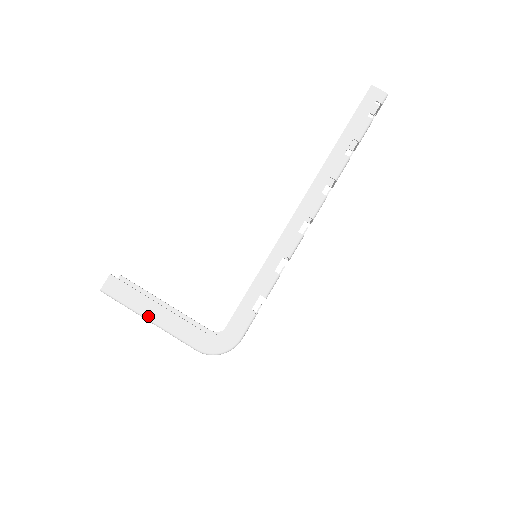
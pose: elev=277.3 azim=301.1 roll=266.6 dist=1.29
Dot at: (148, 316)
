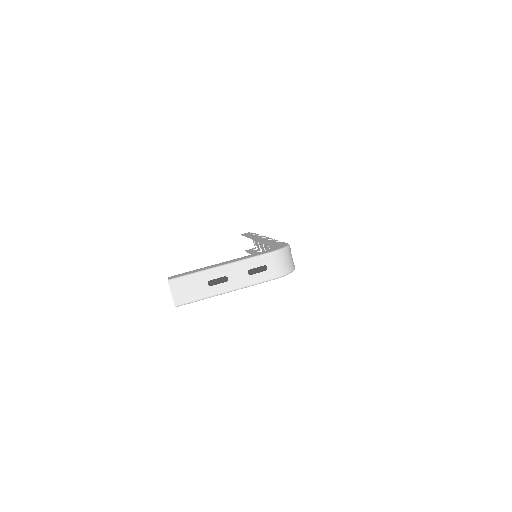
Dot at: (217, 266)
